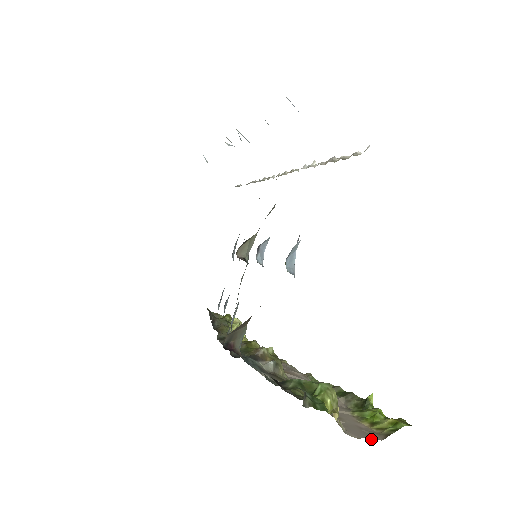
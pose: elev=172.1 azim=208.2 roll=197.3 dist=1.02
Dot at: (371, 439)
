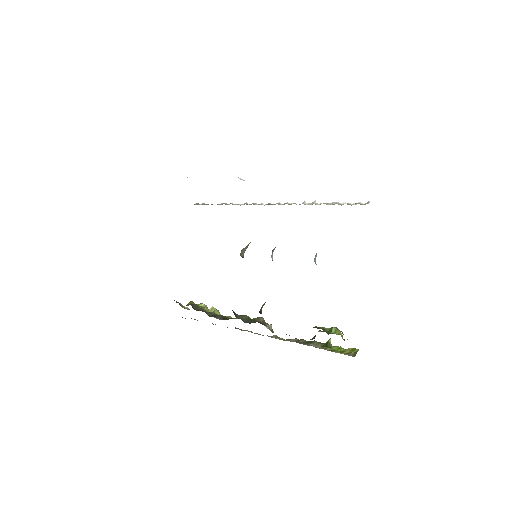
Dot at: occluded
